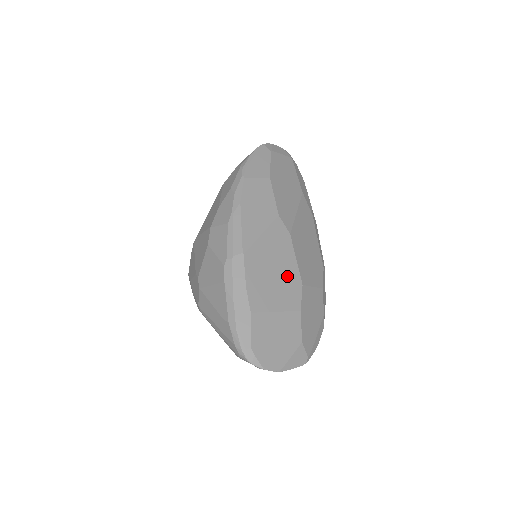
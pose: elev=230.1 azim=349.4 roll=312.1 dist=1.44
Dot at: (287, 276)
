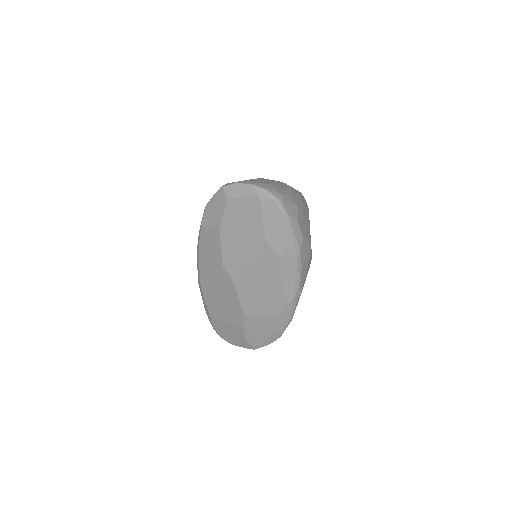
Dot at: (232, 306)
